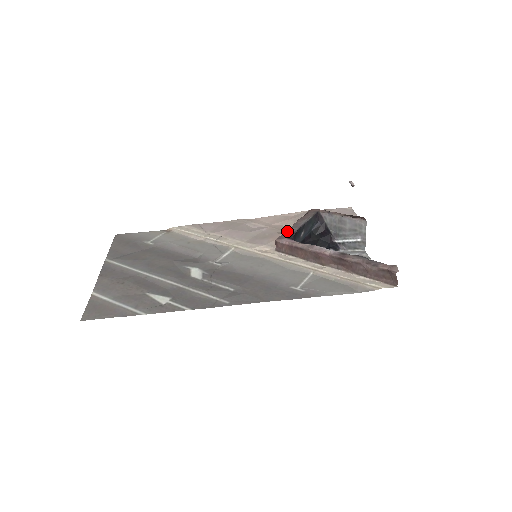
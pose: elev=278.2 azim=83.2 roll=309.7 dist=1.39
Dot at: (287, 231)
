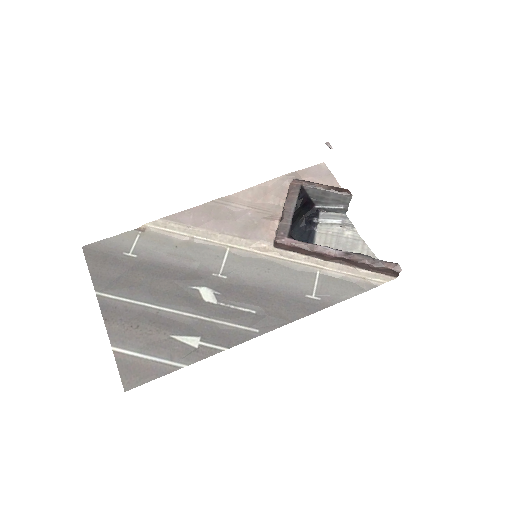
Dot at: (282, 225)
